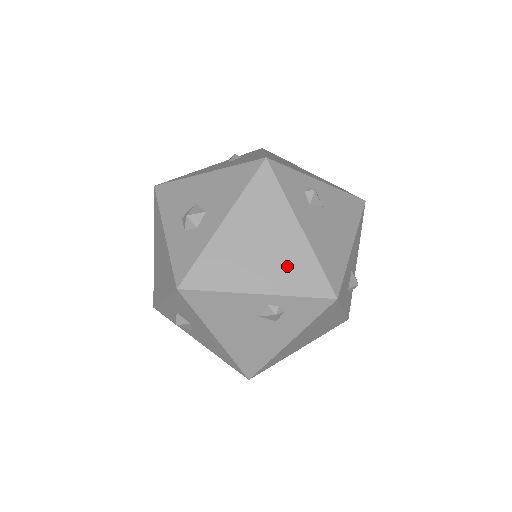
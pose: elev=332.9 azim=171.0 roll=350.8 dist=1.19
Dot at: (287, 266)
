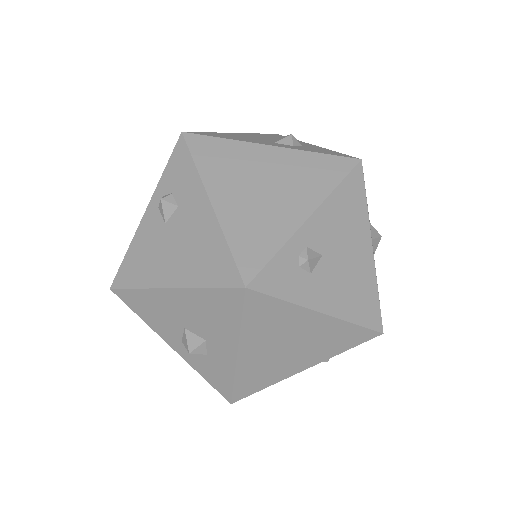
Dot at: occluded
